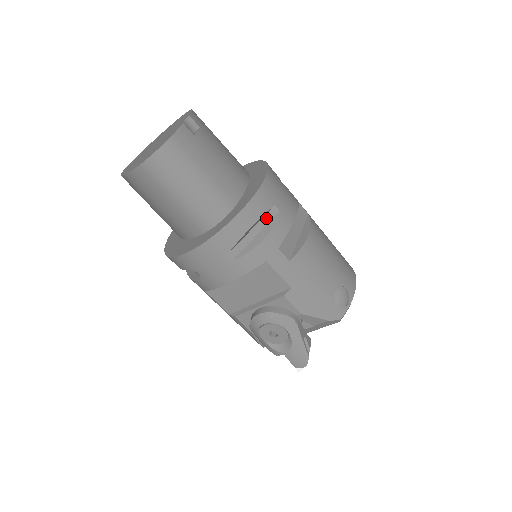
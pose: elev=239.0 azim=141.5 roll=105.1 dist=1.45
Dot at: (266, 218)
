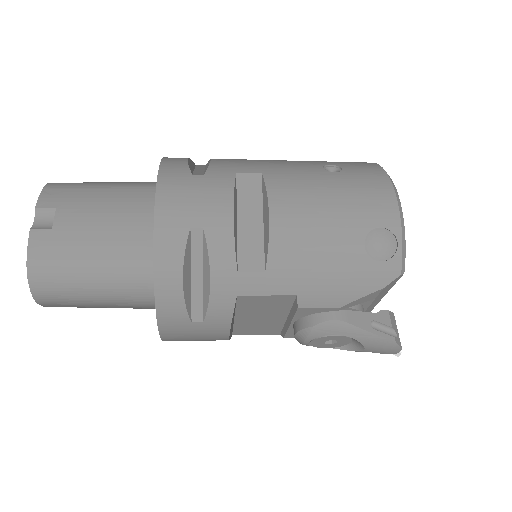
Dot at: (195, 250)
